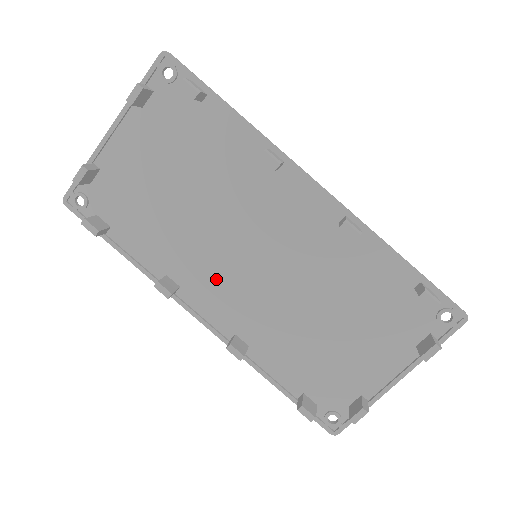
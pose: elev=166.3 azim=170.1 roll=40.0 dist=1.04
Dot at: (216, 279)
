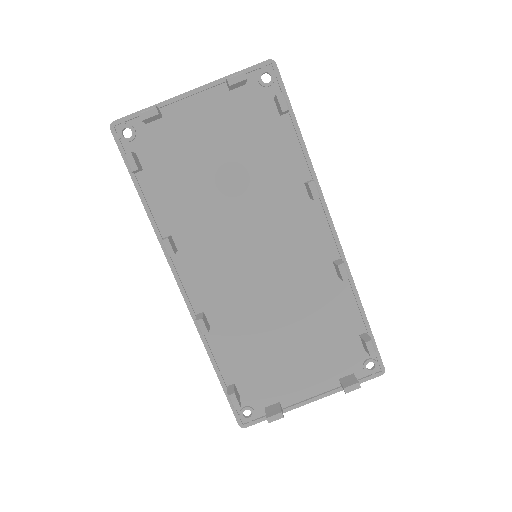
Dot at: (213, 259)
